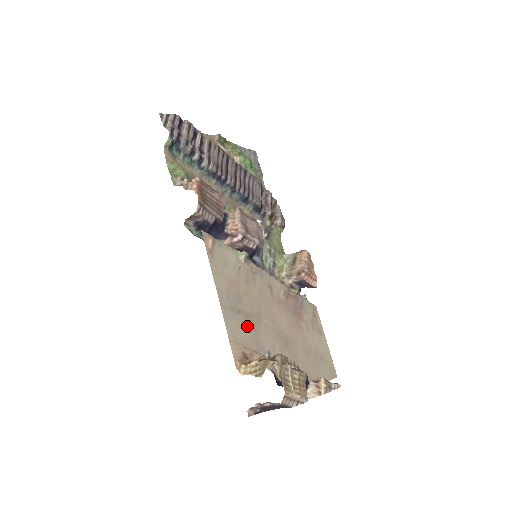
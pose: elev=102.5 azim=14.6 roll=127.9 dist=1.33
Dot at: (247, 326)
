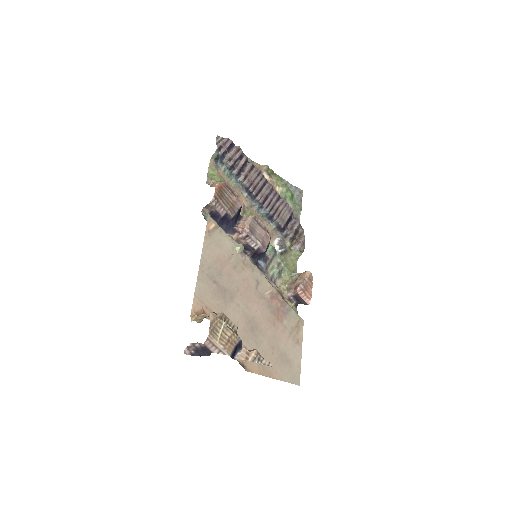
Dot at: (217, 295)
